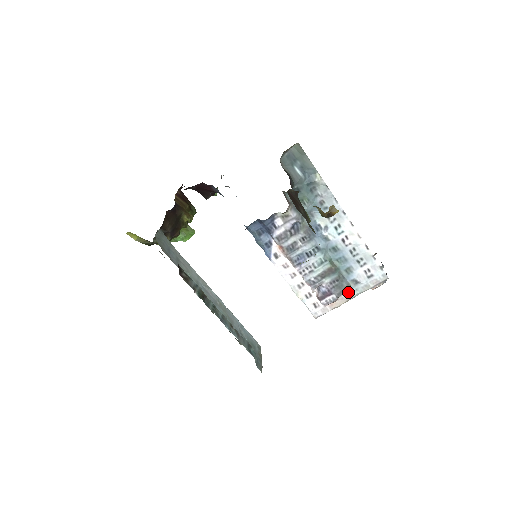
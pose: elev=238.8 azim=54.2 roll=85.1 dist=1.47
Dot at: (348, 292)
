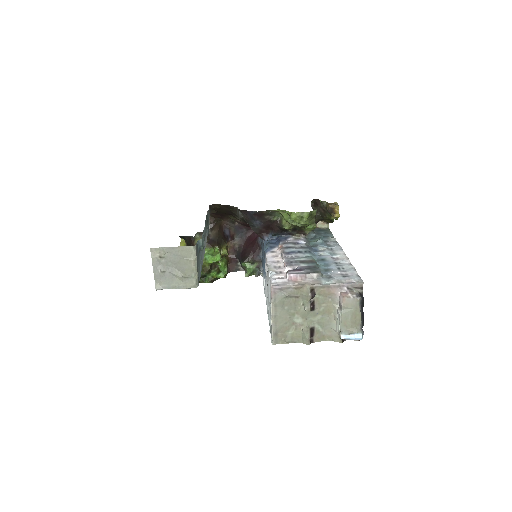
Dot at: (318, 279)
